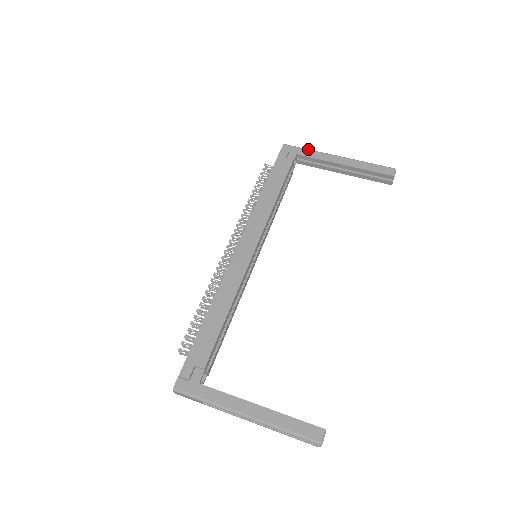
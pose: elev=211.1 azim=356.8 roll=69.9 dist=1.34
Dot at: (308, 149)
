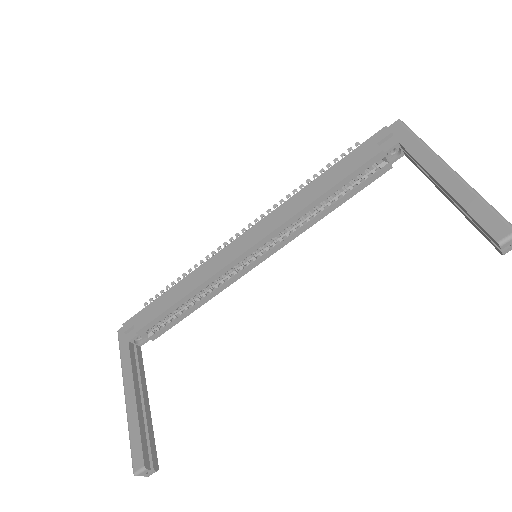
Dot at: (420, 139)
